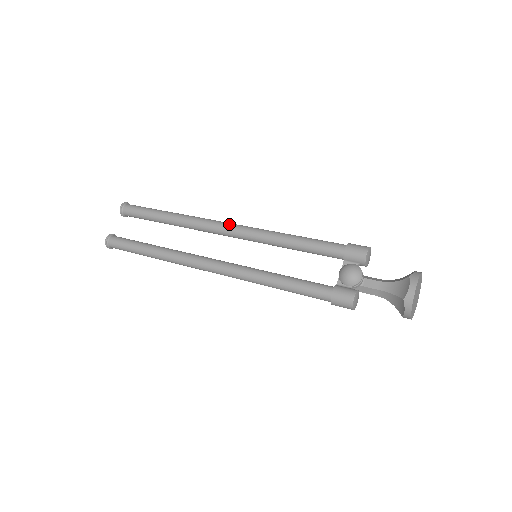
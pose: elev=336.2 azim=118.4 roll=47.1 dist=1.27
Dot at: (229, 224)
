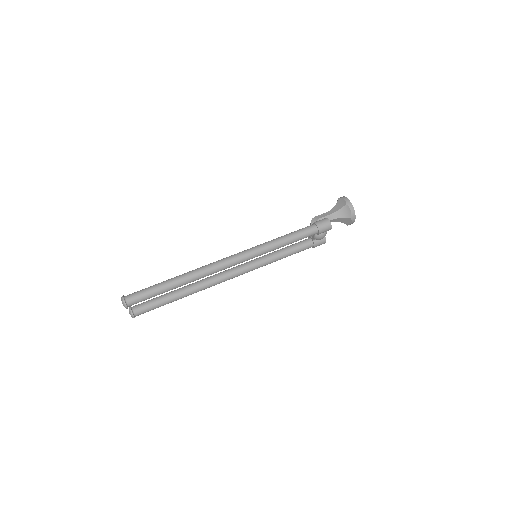
Dot at: (234, 264)
